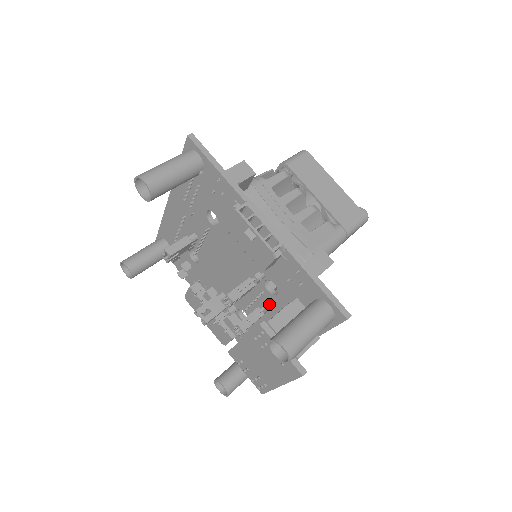
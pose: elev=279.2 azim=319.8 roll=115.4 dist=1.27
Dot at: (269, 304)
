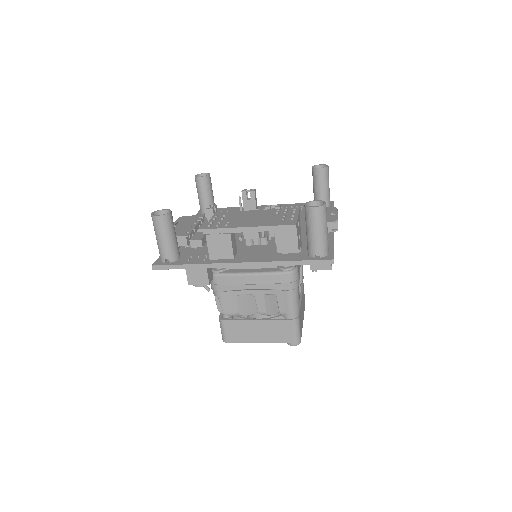
Dot at: (268, 241)
